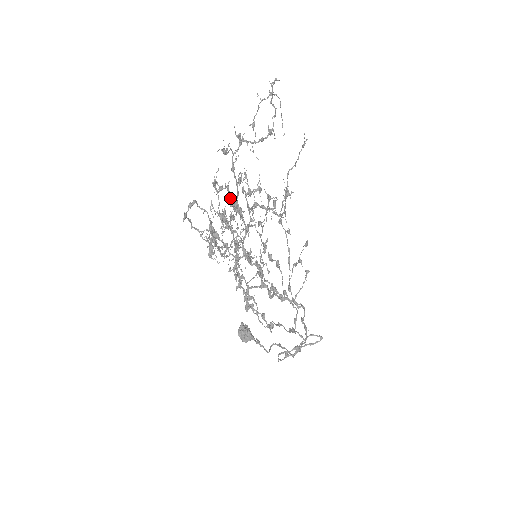
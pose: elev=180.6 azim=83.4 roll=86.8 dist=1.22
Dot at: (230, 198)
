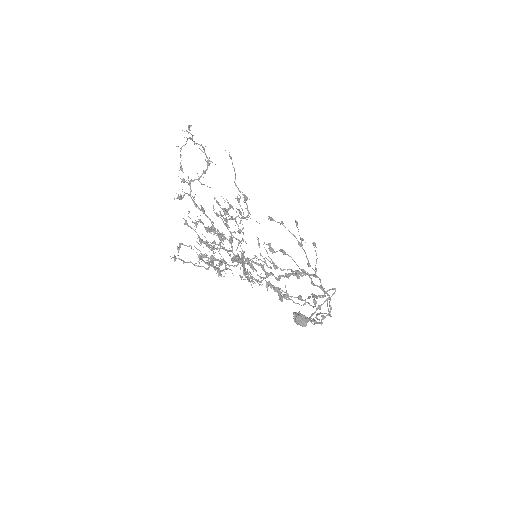
Dot at: (204, 227)
